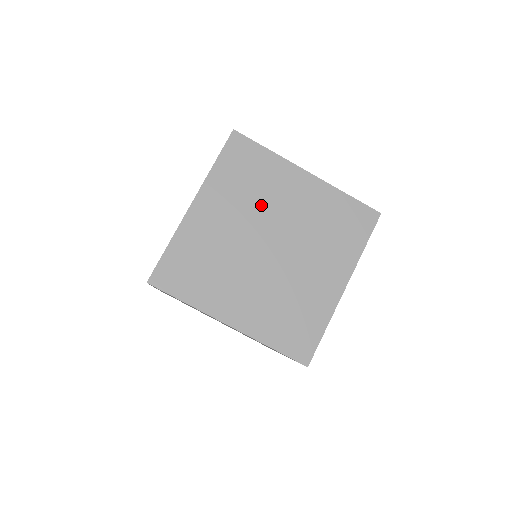
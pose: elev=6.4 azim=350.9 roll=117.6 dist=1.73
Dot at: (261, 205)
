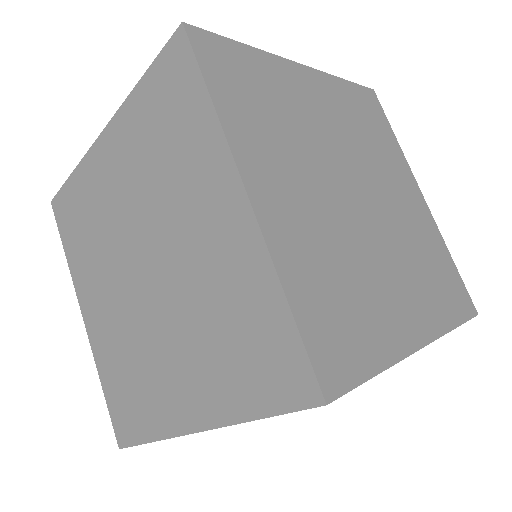
Dot at: (161, 199)
